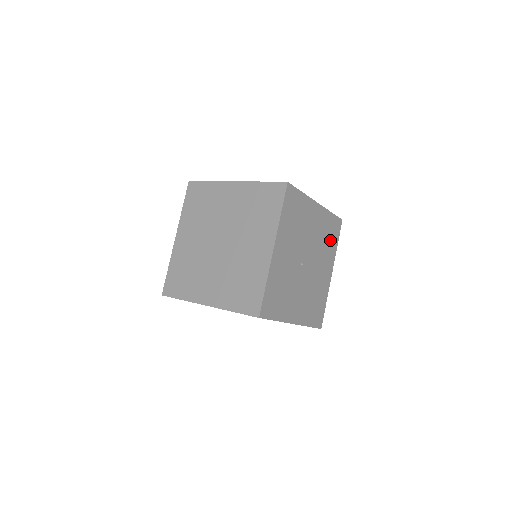
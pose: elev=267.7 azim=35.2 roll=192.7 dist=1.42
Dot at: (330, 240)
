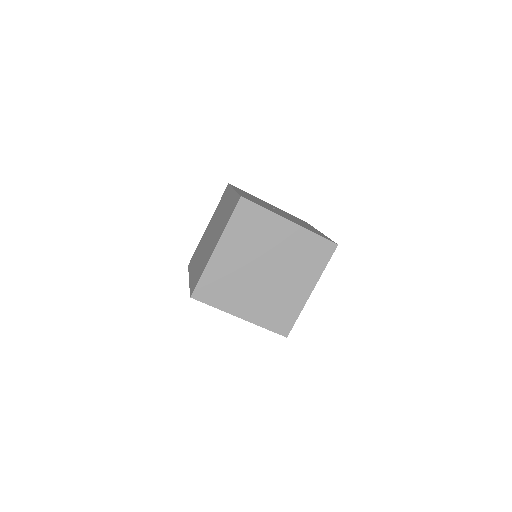
Dot at: occluded
